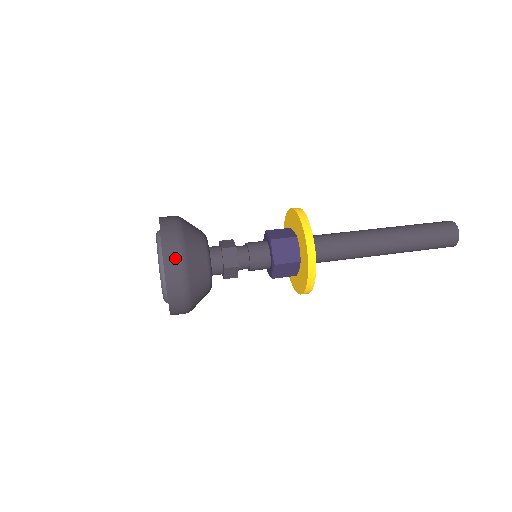
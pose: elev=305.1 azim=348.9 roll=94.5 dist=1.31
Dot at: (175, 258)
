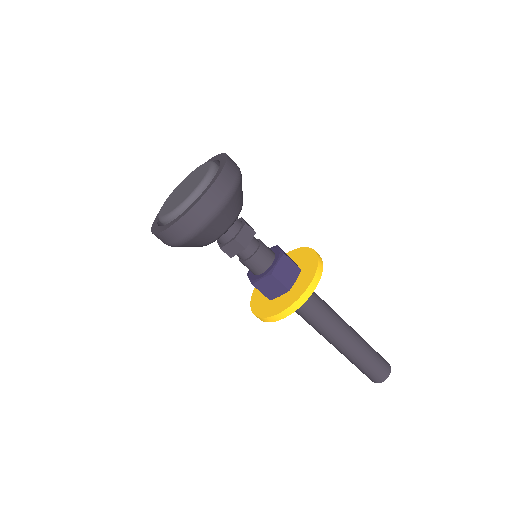
Dot at: (184, 232)
